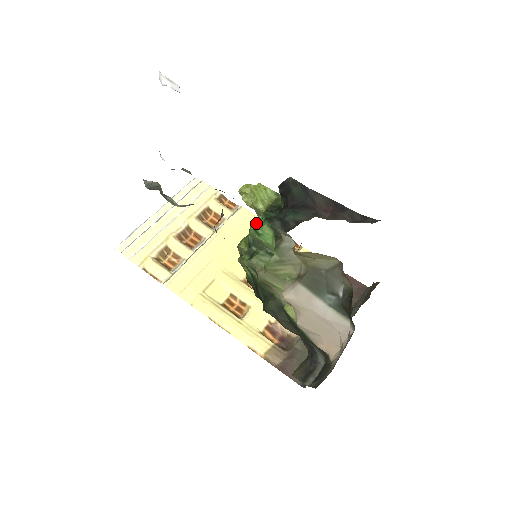
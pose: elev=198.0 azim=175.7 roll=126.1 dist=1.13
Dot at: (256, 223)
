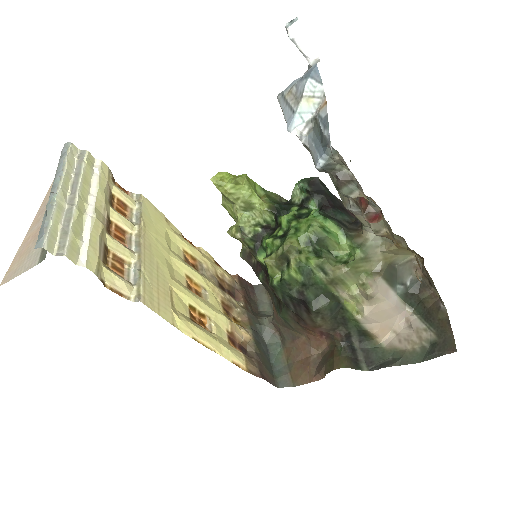
Dot at: (317, 220)
